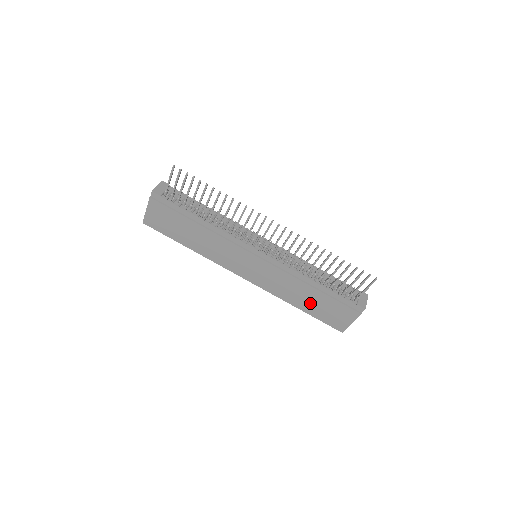
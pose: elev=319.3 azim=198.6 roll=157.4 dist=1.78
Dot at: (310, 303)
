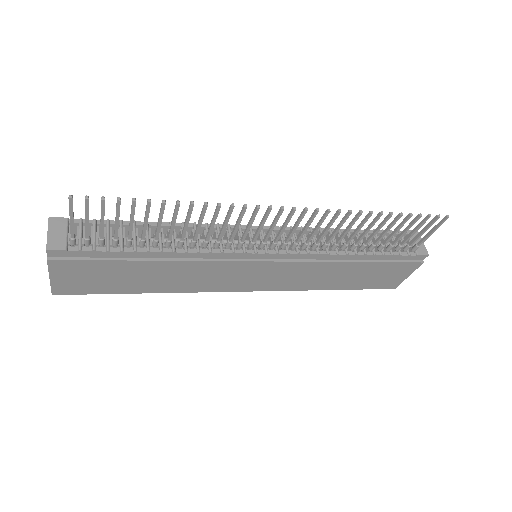
Dot at: (351, 279)
